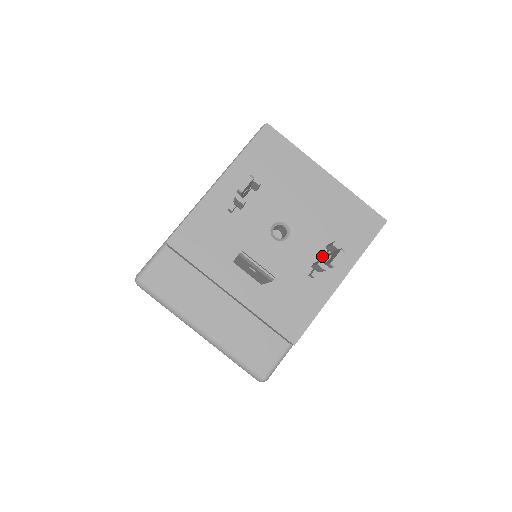
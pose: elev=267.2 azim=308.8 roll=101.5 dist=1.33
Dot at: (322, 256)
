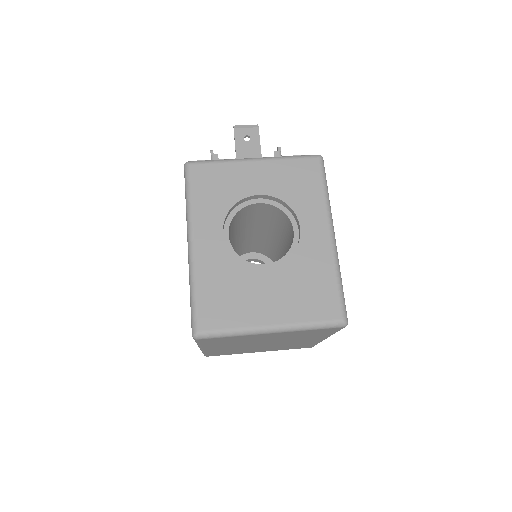
Dot at: occluded
